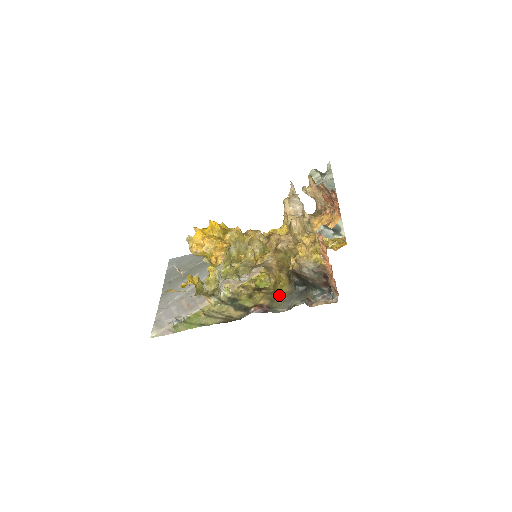
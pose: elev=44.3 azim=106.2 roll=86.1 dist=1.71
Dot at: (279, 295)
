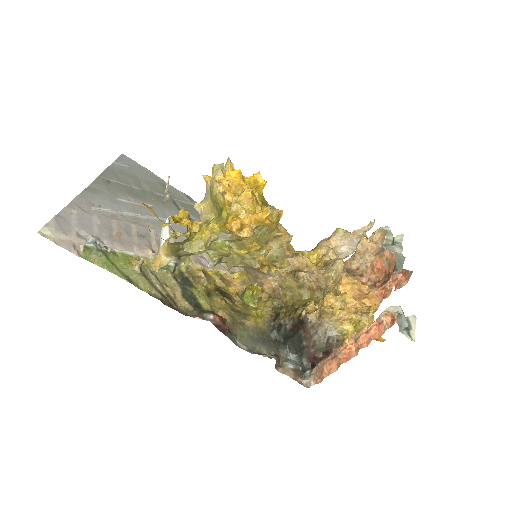
Dot at: (249, 324)
